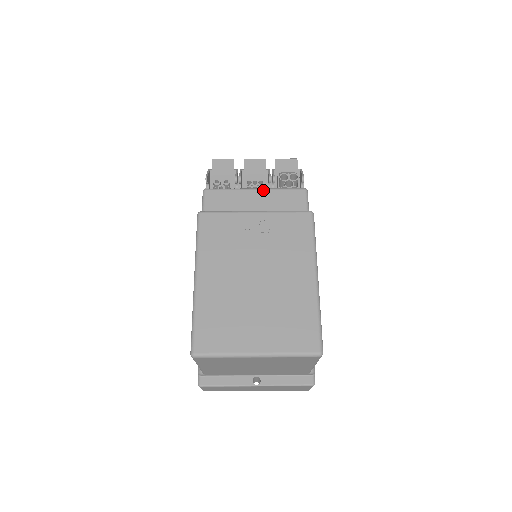
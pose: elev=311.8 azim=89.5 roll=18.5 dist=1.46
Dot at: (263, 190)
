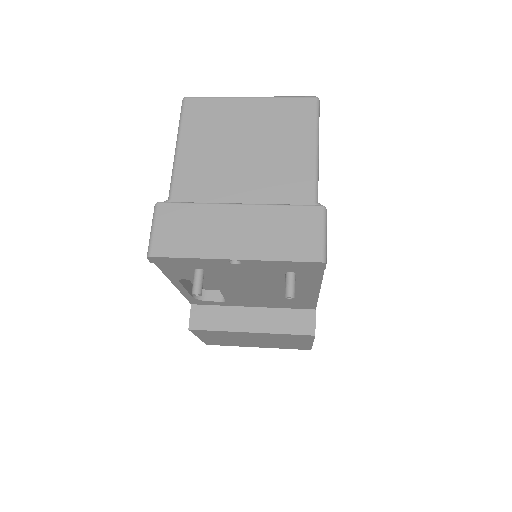
Dot at: occluded
